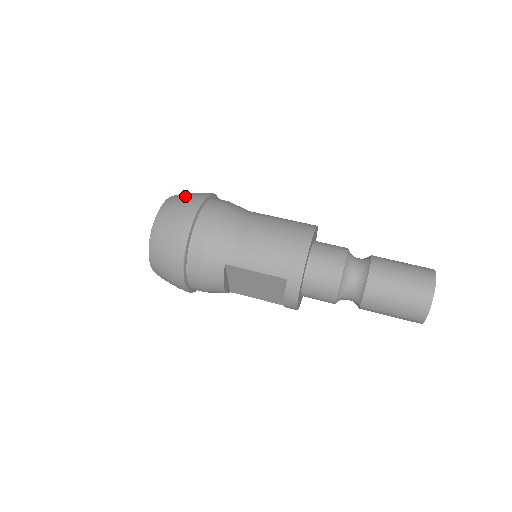
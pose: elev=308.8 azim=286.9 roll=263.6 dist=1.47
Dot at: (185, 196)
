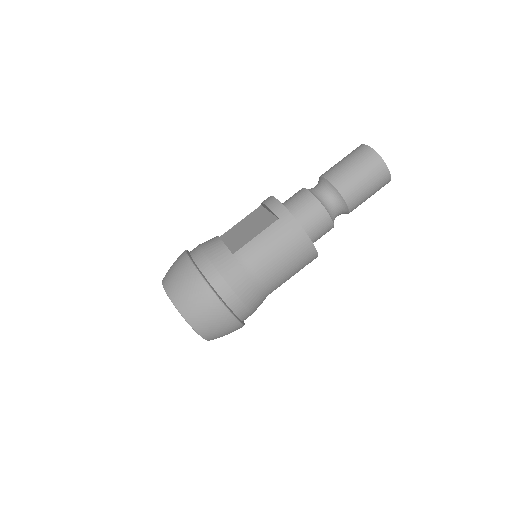
Dot at: (196, 305)
